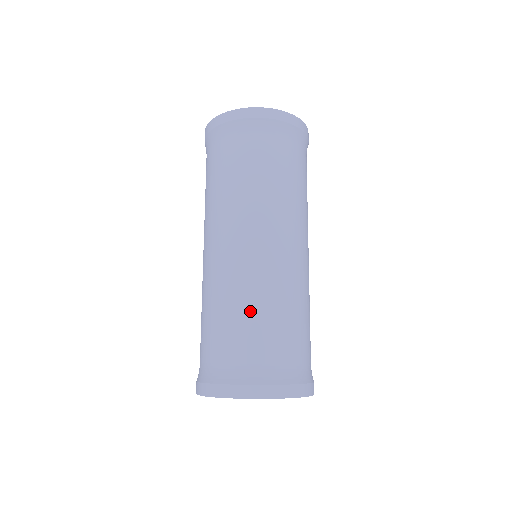
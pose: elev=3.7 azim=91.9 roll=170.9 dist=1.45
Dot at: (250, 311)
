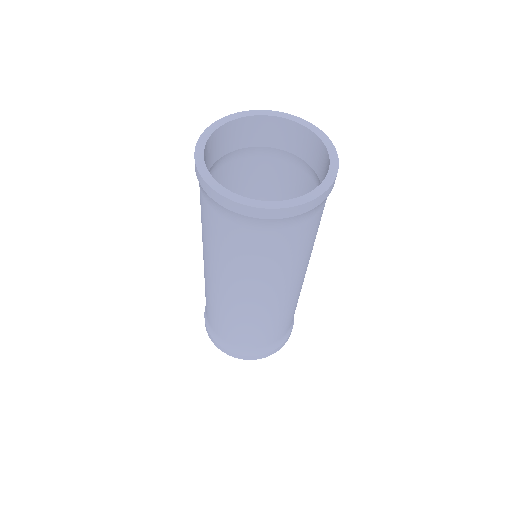
Dot at: (274, 327)
